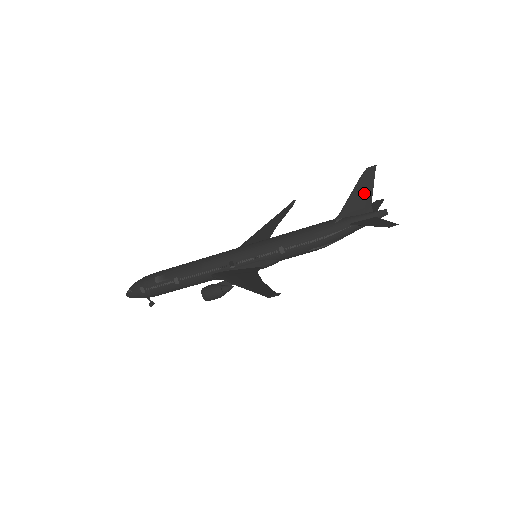
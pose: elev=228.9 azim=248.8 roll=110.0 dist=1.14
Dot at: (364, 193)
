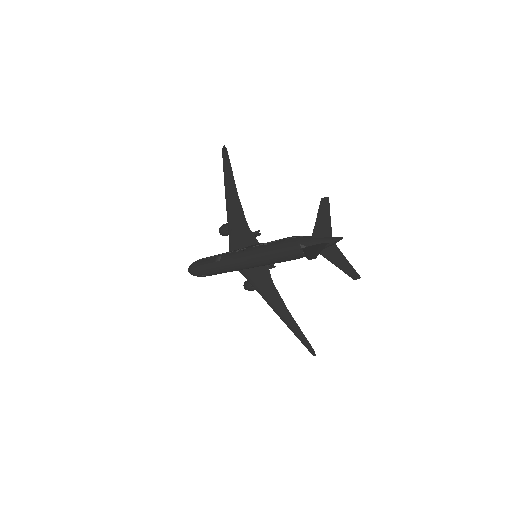
Dot at: occluded
